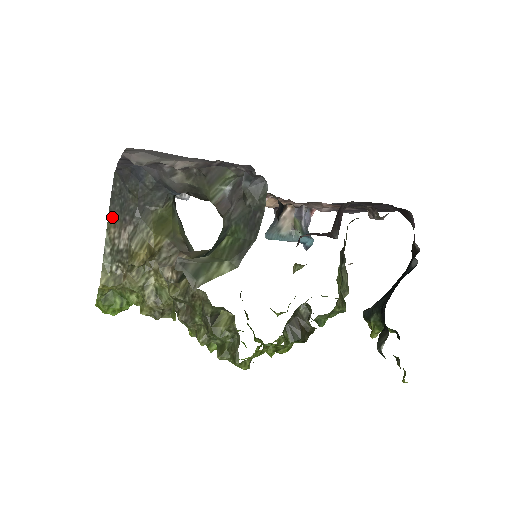
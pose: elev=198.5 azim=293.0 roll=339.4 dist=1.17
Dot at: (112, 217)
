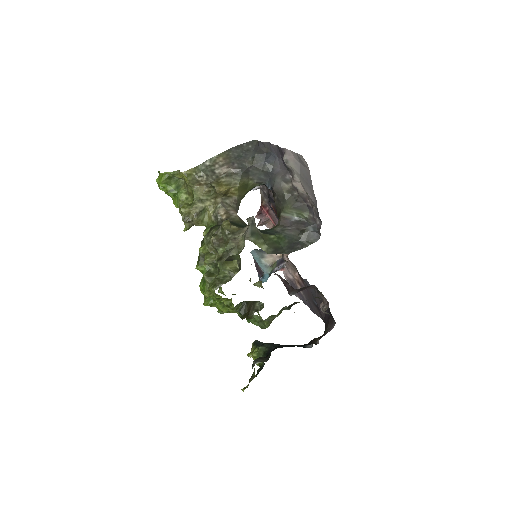
Dot at: (228, 154)
